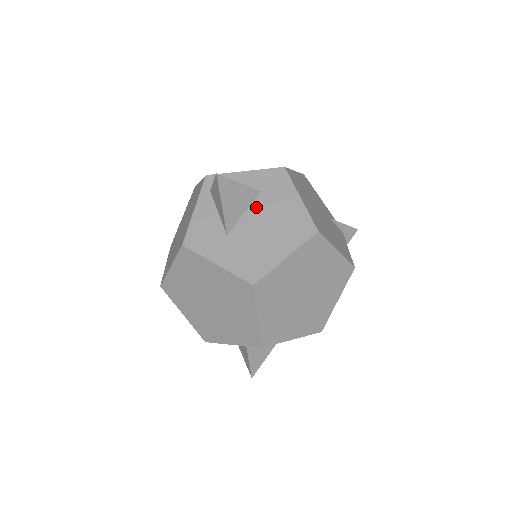
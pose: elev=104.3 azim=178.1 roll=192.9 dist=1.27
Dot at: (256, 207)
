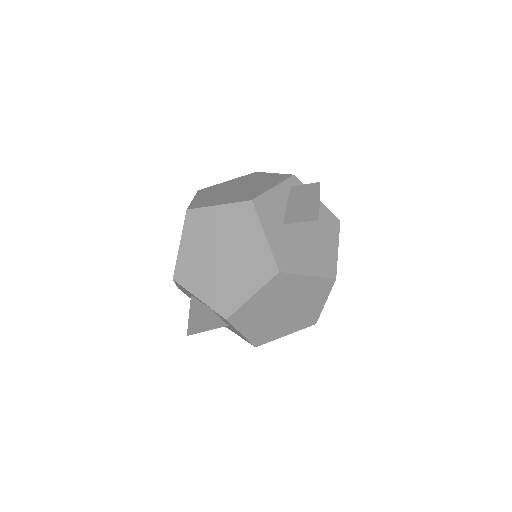
Dot at: (311, 226)
